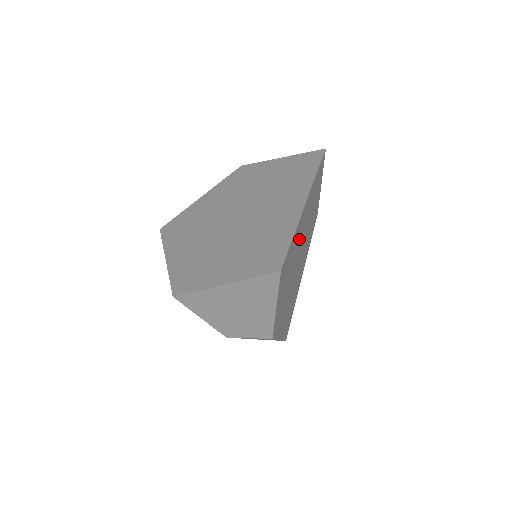
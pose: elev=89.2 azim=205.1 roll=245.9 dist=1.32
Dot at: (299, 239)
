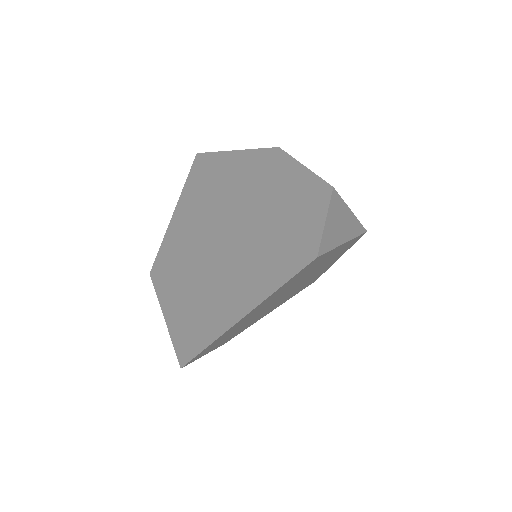
Dot at: (256, 312)
